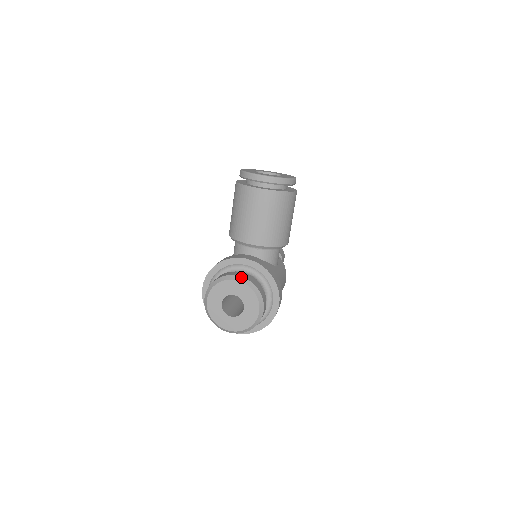
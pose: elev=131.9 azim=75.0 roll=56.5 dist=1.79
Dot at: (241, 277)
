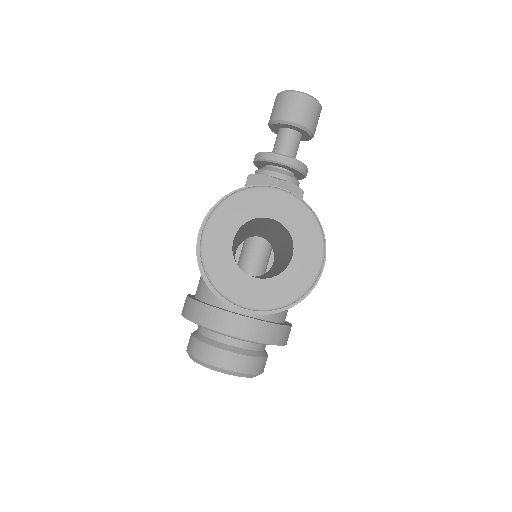
Dot at: (228, 371)
